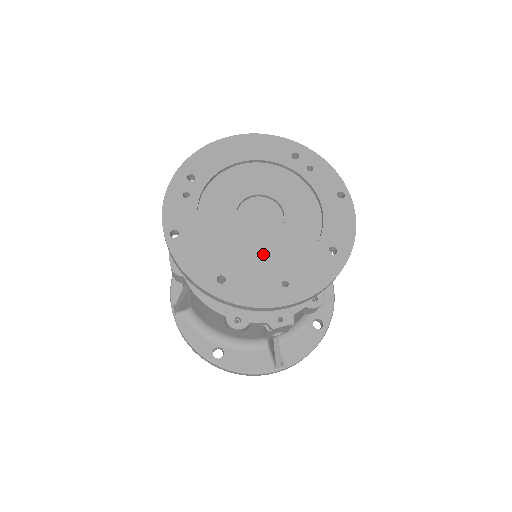
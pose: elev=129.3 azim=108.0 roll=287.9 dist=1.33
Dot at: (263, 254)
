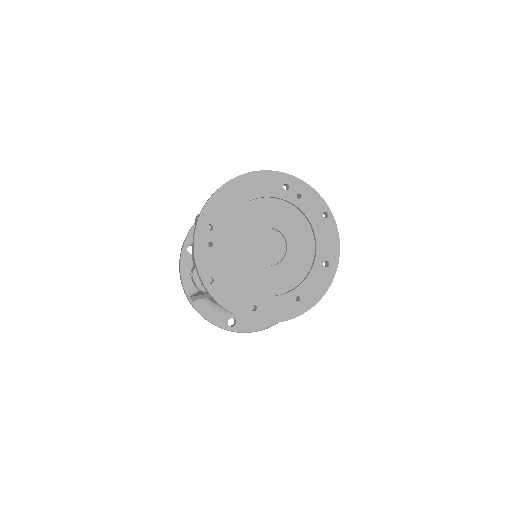
Dot at: (277, 278)
